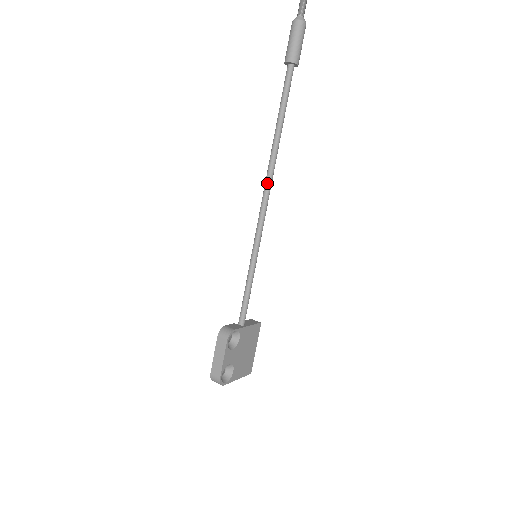
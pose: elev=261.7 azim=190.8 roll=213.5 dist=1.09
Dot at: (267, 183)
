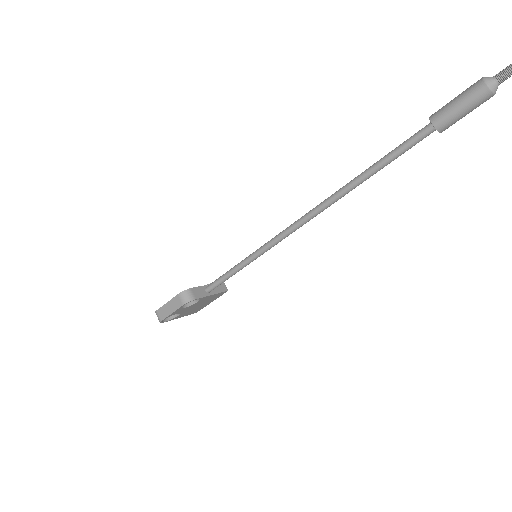
Dot at: (311, 214)
